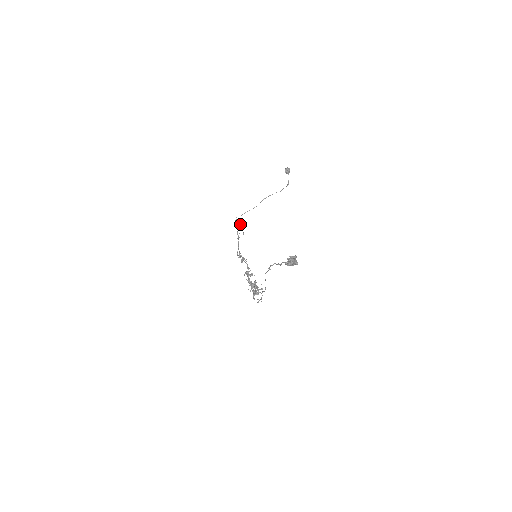
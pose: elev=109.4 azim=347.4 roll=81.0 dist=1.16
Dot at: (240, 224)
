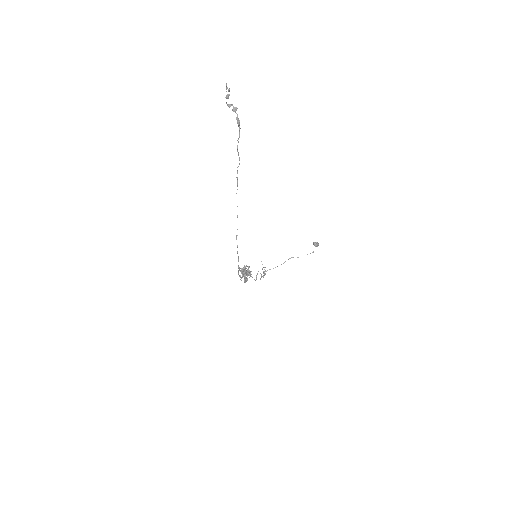
Dot at: occluded
